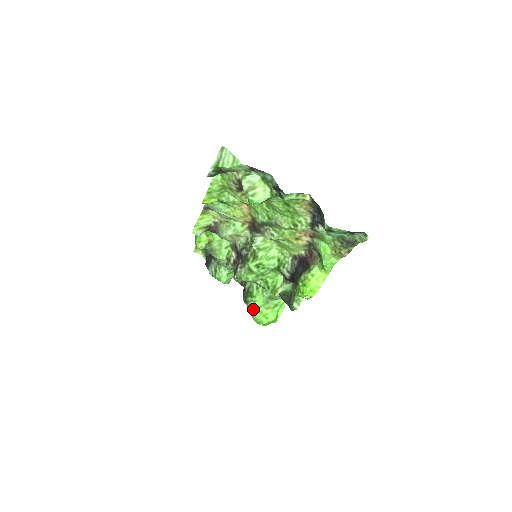
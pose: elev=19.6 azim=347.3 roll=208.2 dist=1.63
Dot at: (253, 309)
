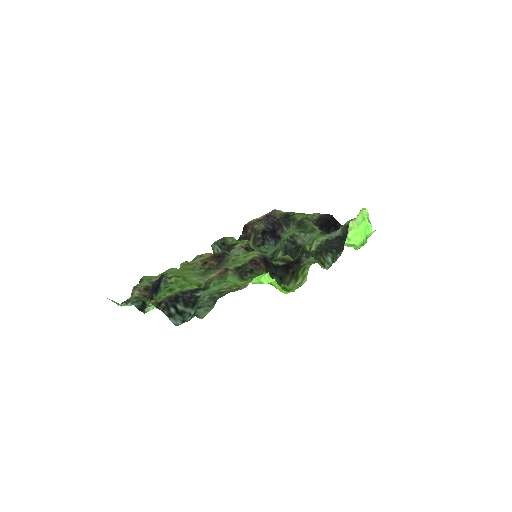
Dot at: occluded
